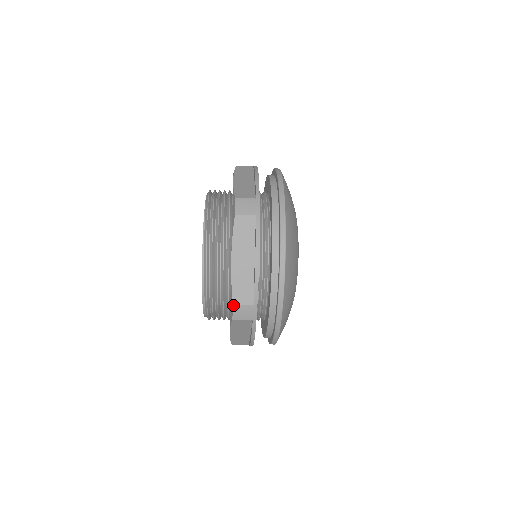
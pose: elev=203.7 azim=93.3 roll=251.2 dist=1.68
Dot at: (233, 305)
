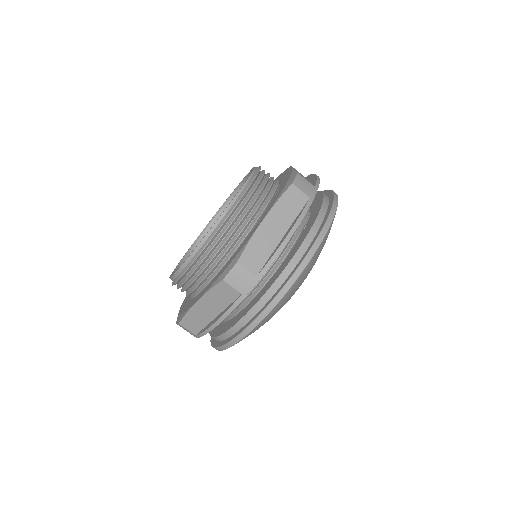
Dot at: (298, 173)
